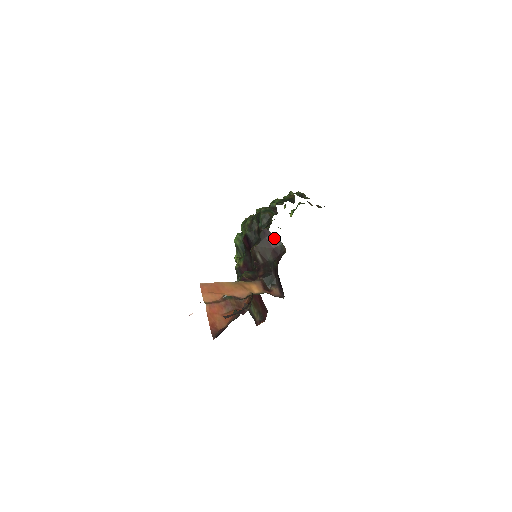
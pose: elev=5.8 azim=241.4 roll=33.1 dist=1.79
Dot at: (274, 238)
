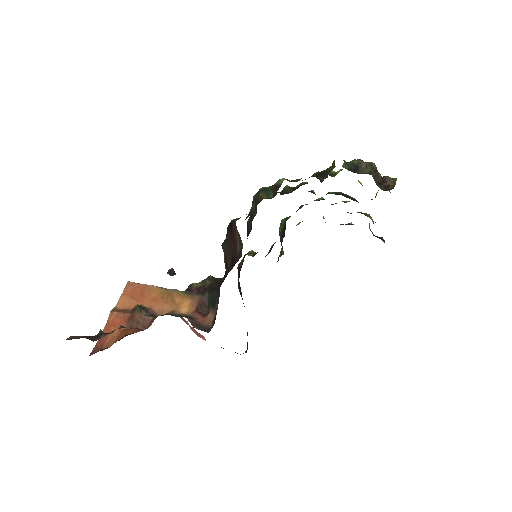
Dot at: (237, 236)
